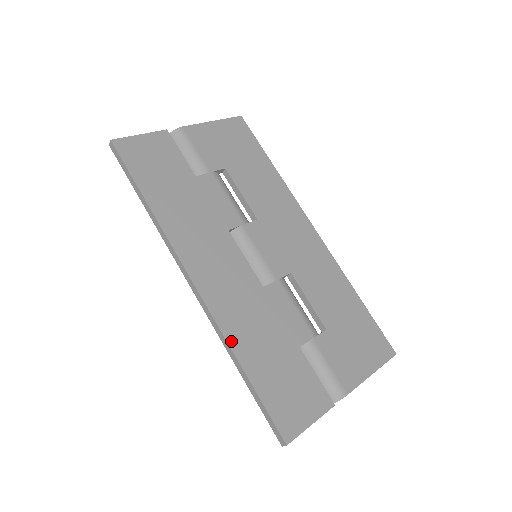
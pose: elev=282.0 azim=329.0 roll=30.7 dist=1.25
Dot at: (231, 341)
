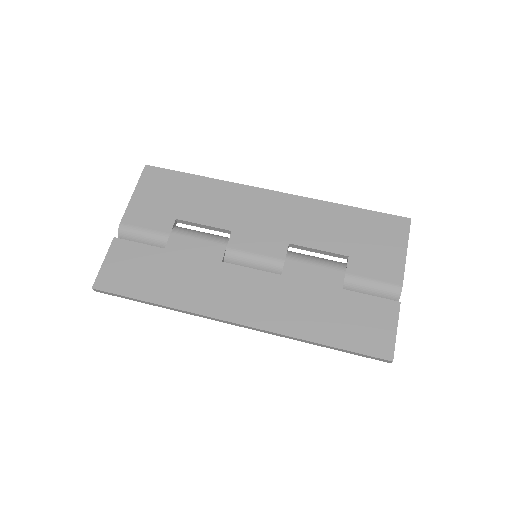
Dot at: (296, 334)
